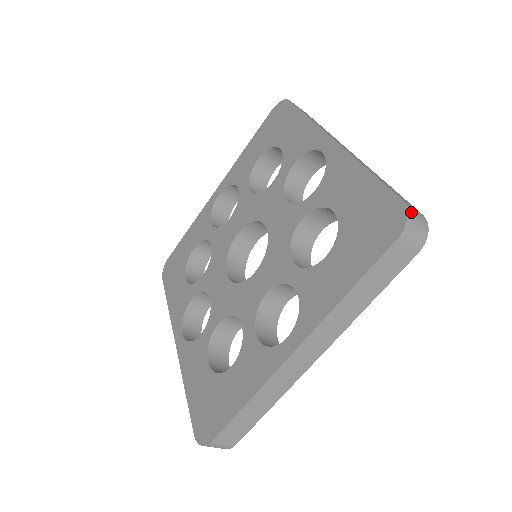
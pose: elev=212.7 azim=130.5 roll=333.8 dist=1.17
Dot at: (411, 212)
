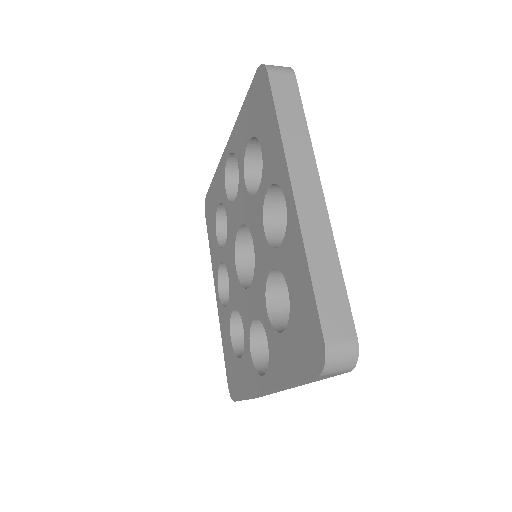
Dot at: (332, 355)
